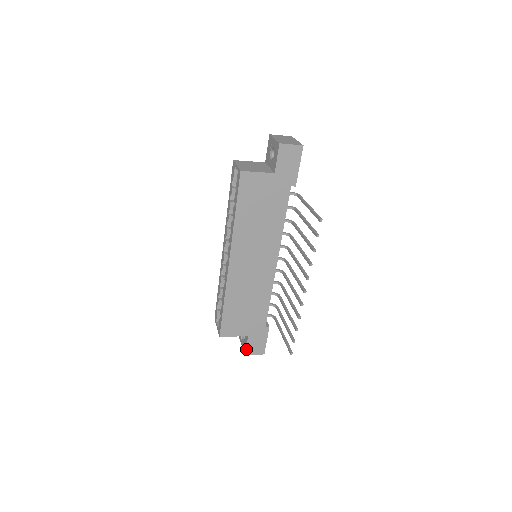
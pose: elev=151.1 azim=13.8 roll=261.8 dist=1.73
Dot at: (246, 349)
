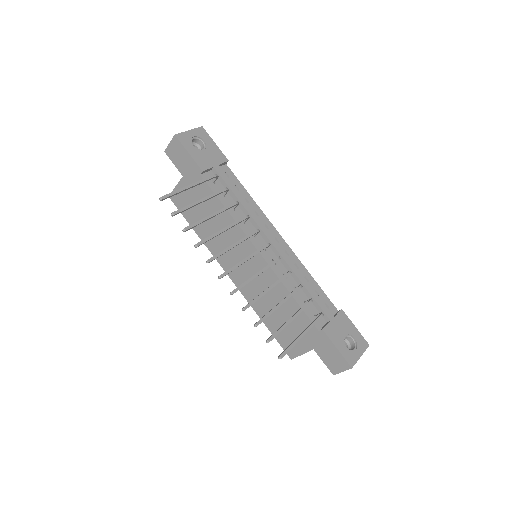
Dot at: (327, 367)
